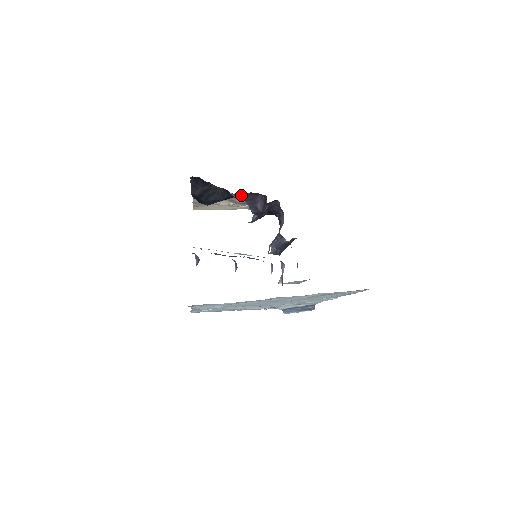
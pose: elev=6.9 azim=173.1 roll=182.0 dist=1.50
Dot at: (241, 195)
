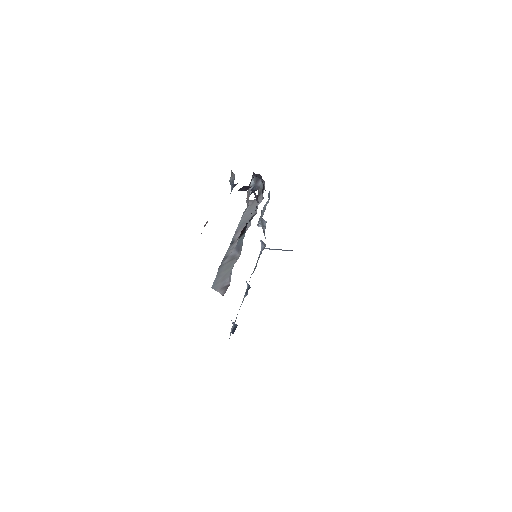
Dot at: occluded
